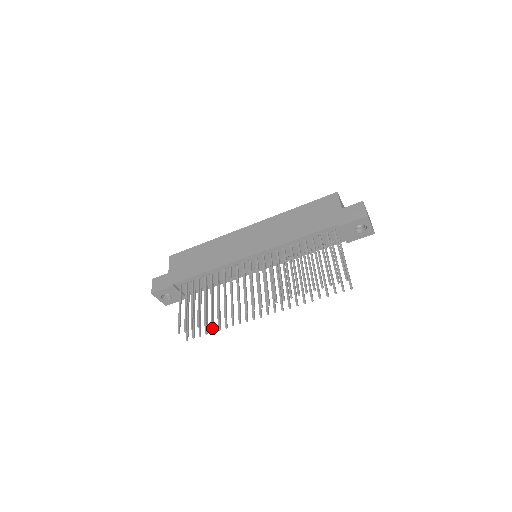
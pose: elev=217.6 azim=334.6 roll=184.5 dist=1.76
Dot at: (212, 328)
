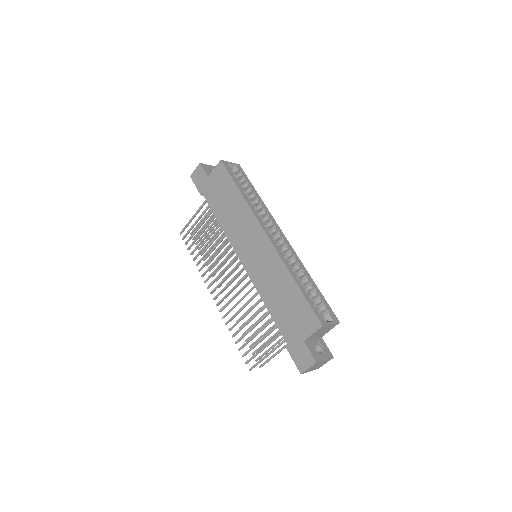
Dot at: (202, 253)
